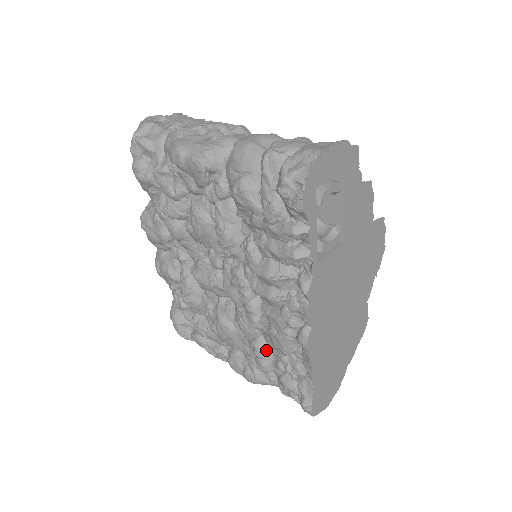
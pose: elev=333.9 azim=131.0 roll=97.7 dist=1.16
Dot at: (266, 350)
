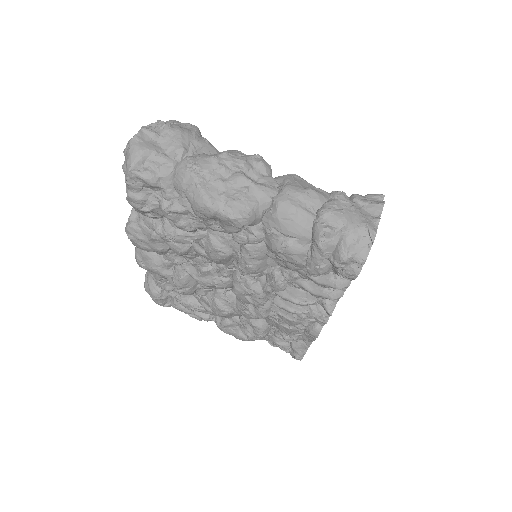
Dot at: (267, 327)
